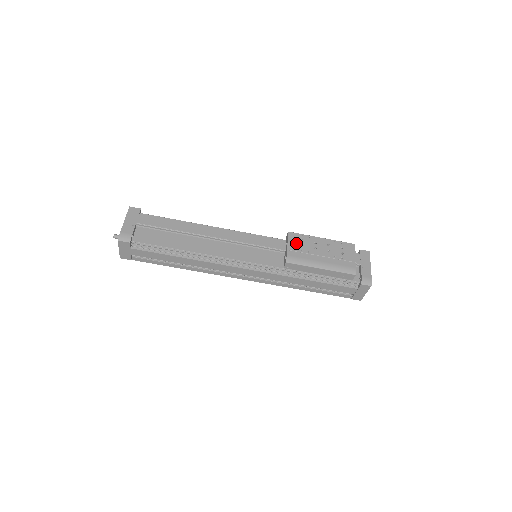
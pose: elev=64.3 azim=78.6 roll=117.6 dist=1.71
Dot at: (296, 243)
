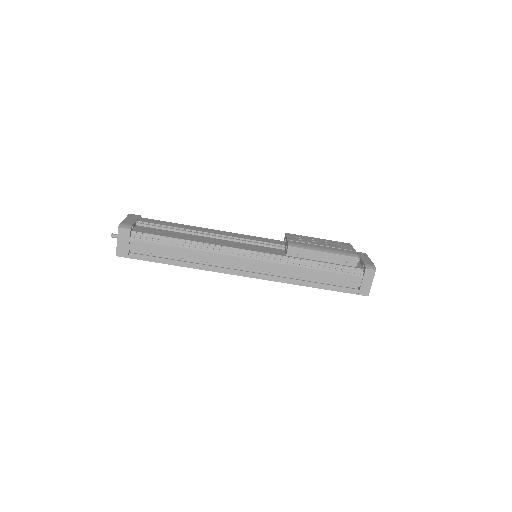
Dot at: (295, 238)
